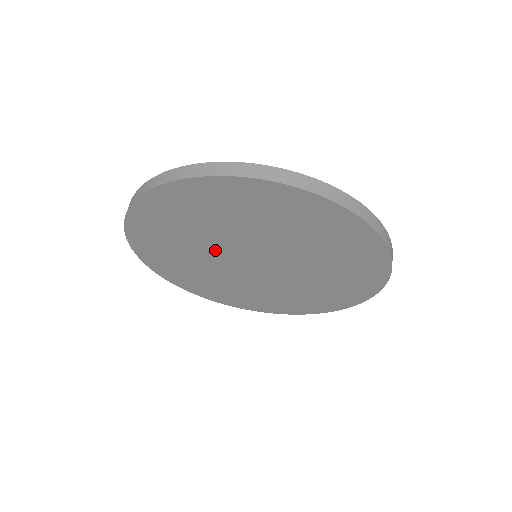
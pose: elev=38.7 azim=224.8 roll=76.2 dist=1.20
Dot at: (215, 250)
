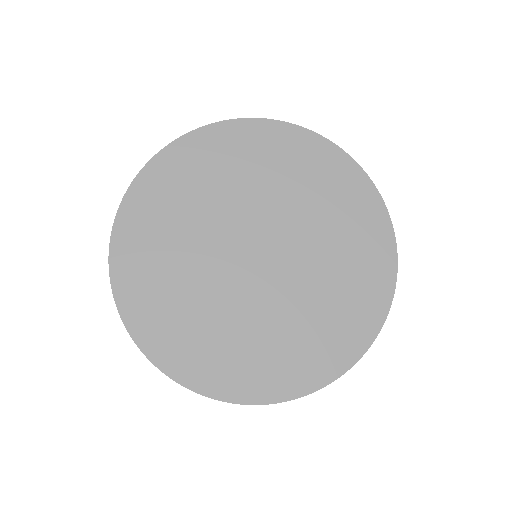
Dot at: (239, 214)
